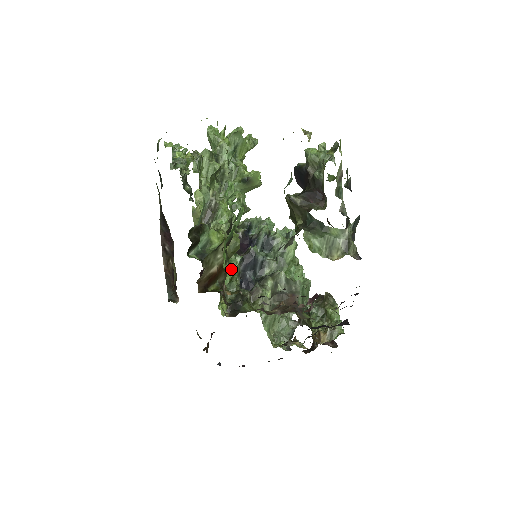
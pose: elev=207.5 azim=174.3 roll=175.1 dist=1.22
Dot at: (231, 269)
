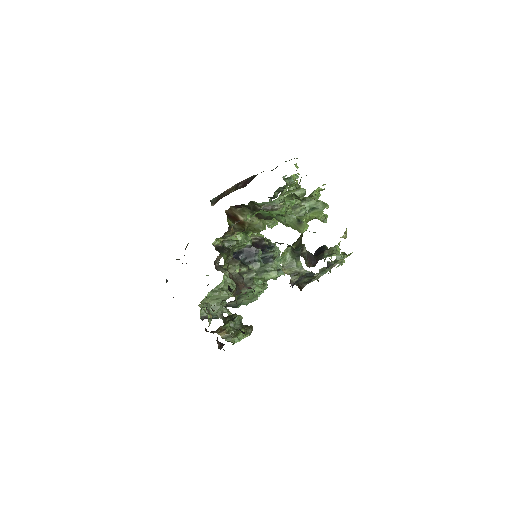
Dot at: (241, 240)
